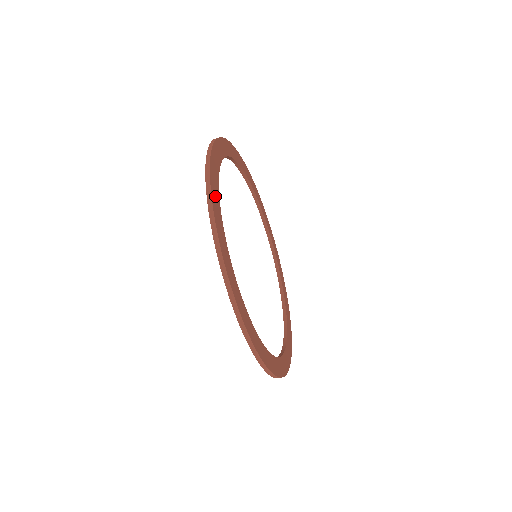
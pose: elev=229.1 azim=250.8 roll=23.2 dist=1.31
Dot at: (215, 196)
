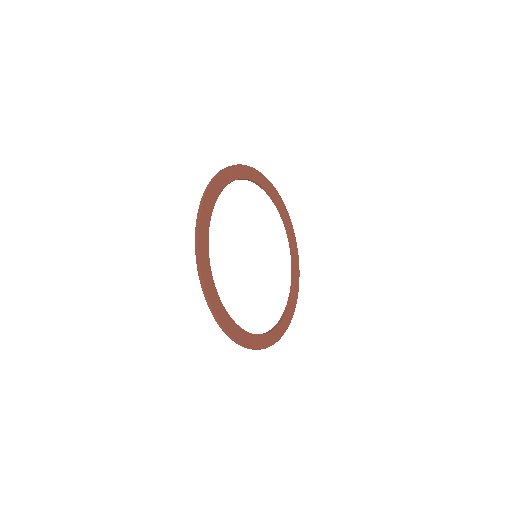
Dot at: (230, 327)
